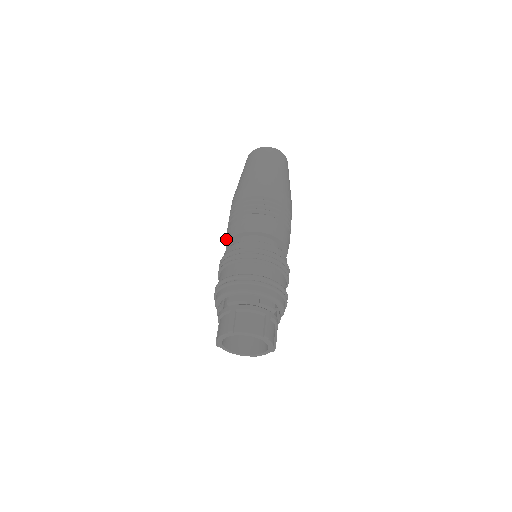
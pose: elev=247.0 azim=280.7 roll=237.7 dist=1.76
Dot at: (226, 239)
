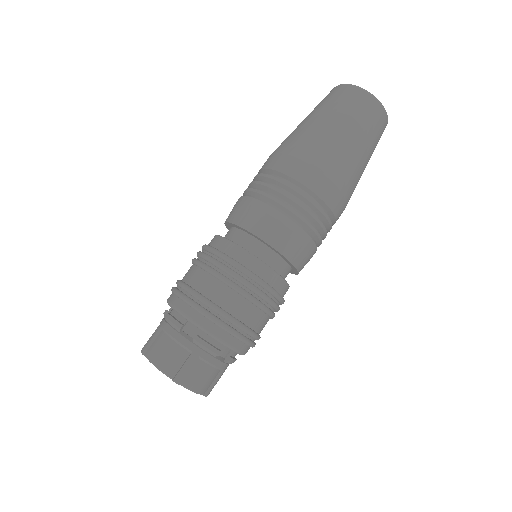
Dot at: (243, 217)
